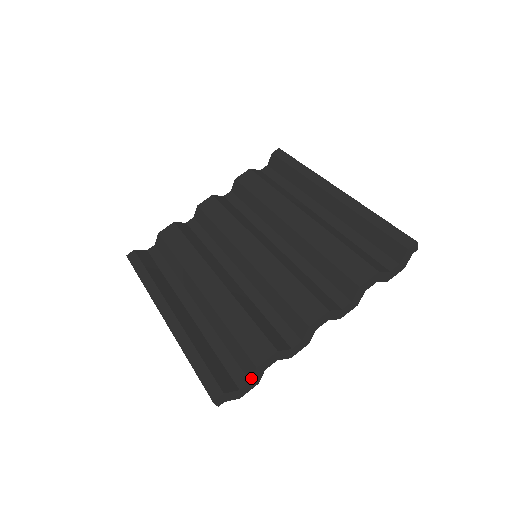
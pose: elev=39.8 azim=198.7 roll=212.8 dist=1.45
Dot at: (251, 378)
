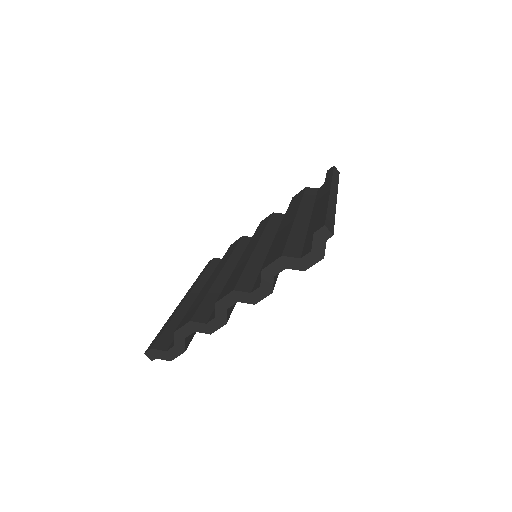
Dot at: (174, 342)
